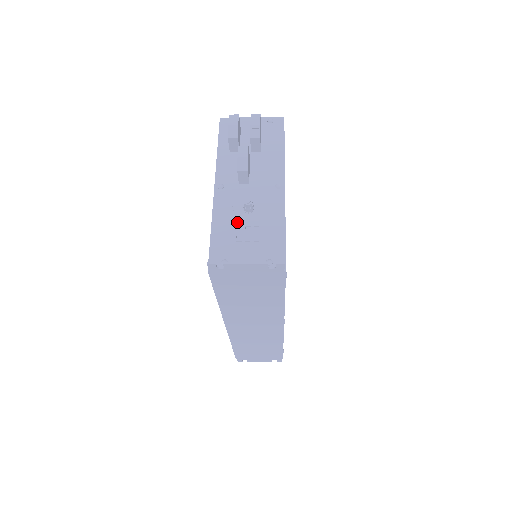
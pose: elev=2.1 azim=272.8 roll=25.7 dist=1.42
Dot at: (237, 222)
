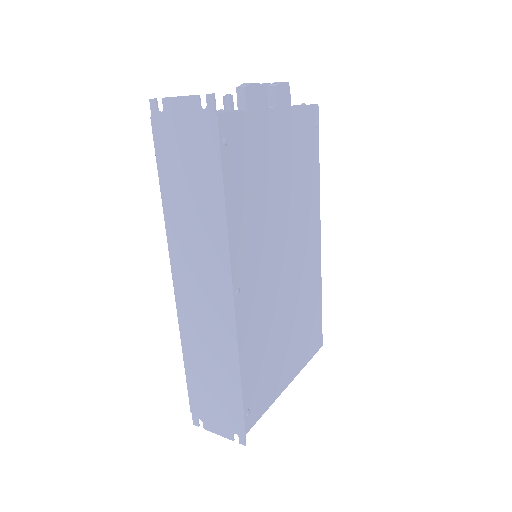
Dot at: occluded
